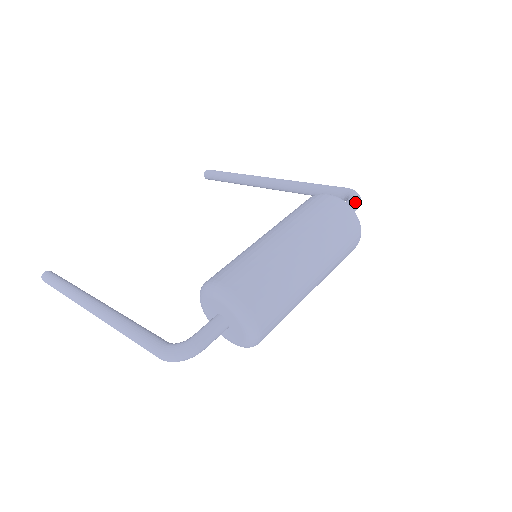
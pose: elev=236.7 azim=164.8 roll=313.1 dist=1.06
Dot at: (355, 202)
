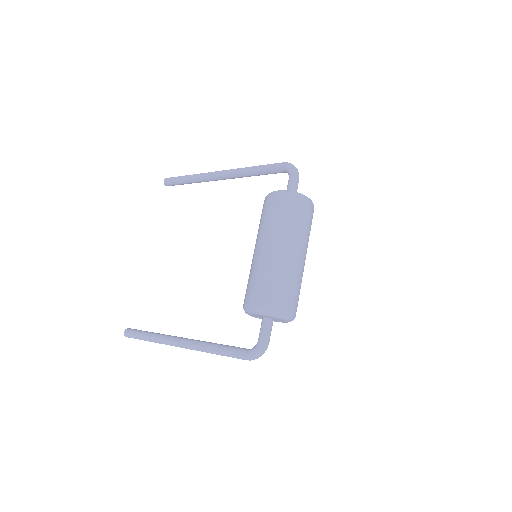
Dot at: (295, 177)
